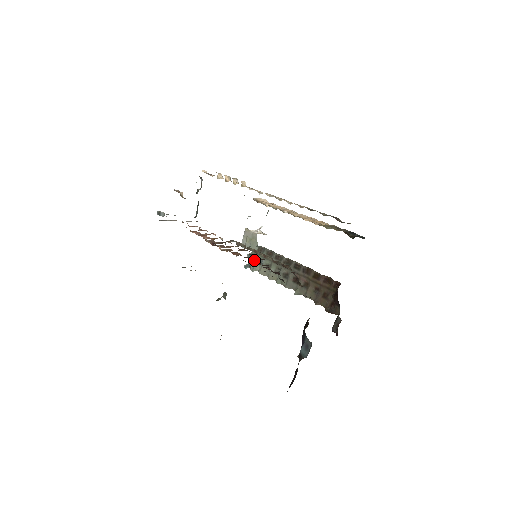
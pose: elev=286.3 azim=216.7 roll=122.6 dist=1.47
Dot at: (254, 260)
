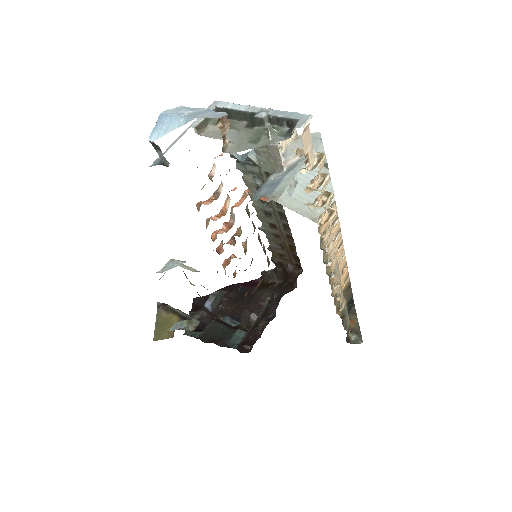
Dot at: (250, 169)
